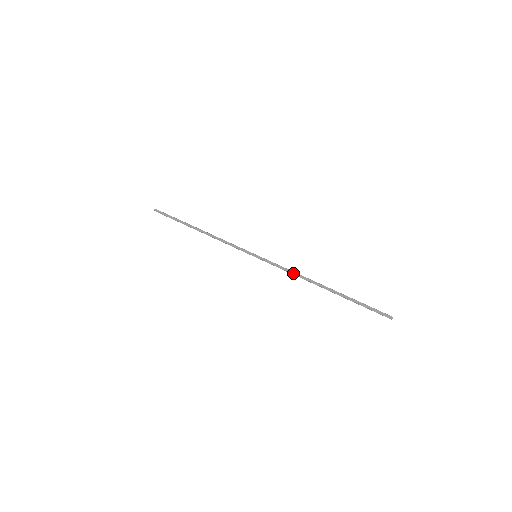
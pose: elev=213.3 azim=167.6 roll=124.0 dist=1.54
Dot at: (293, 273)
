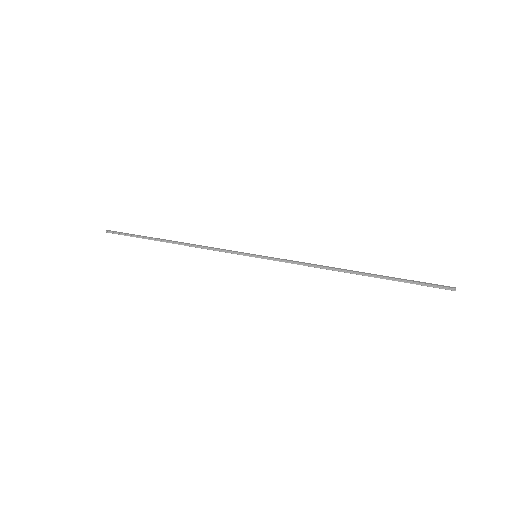
Dot at: (311, 264)
